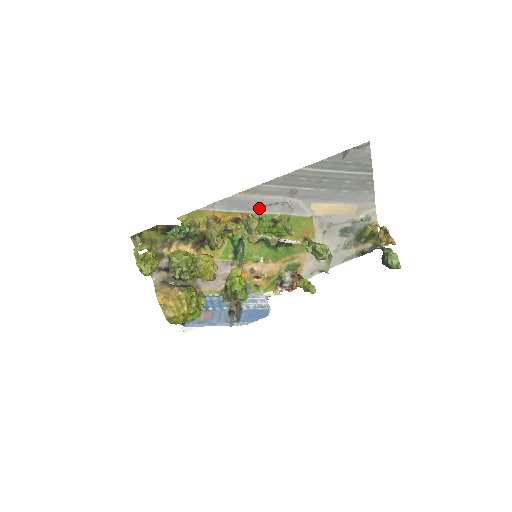
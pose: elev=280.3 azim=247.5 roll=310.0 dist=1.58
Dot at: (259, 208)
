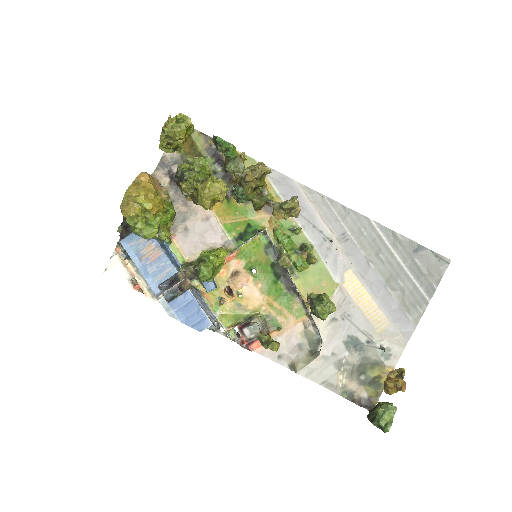
Dot at: (303, 218)
